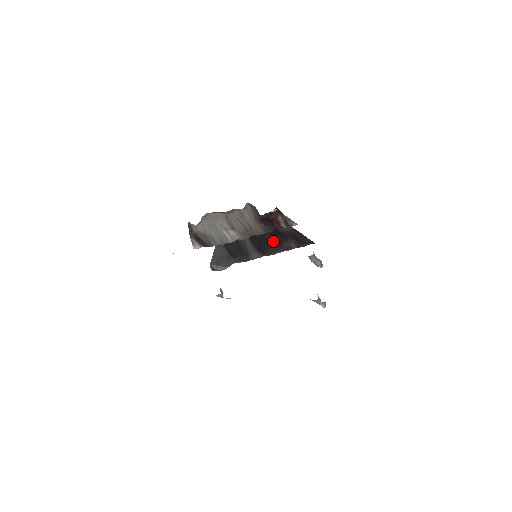
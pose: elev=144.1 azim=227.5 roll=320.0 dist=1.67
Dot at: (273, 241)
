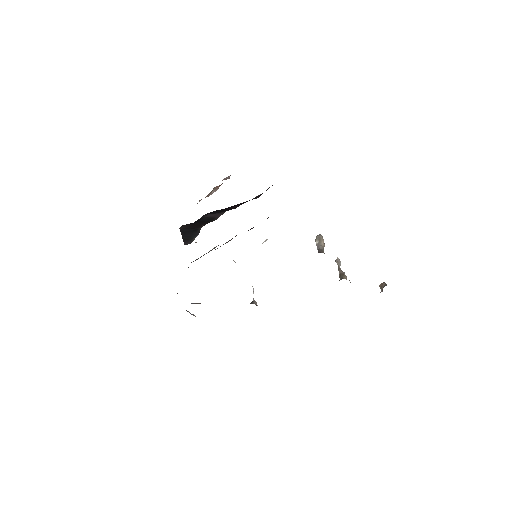
Dot at: (237, 205)
